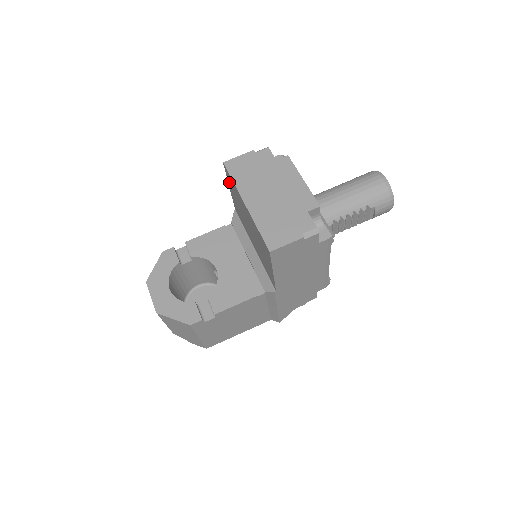
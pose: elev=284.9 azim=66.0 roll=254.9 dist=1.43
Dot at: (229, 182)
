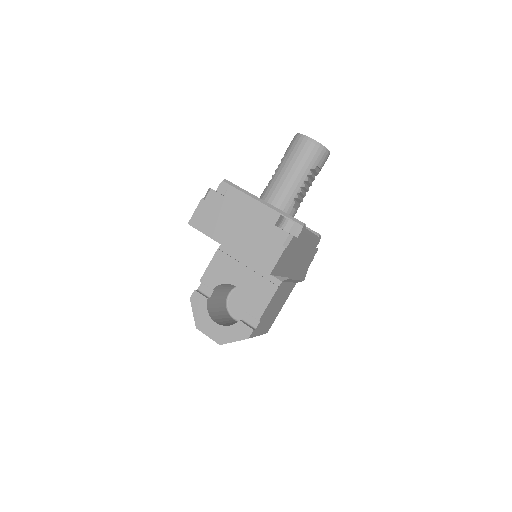
Dot at: occluded
